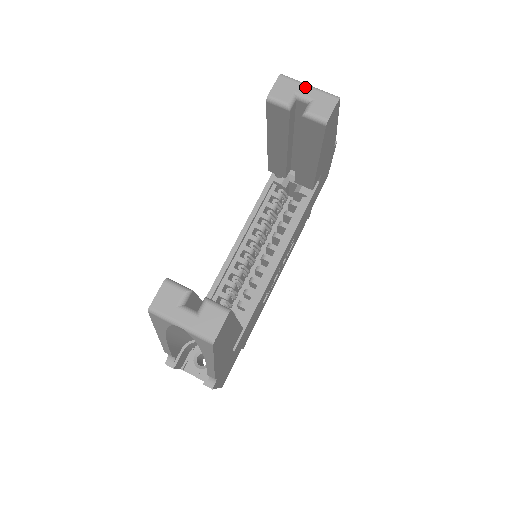
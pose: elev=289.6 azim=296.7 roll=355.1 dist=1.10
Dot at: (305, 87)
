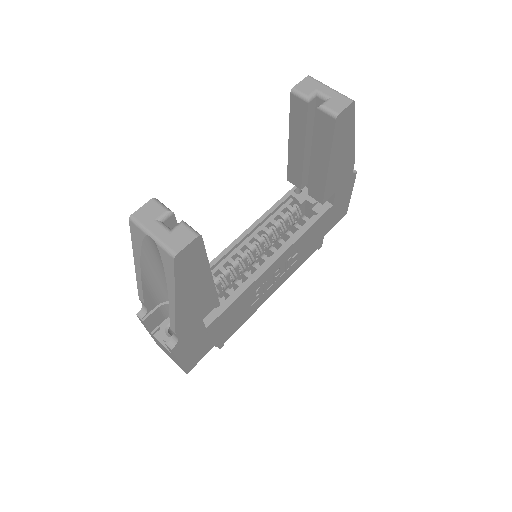
Dot at: (327, 88)
